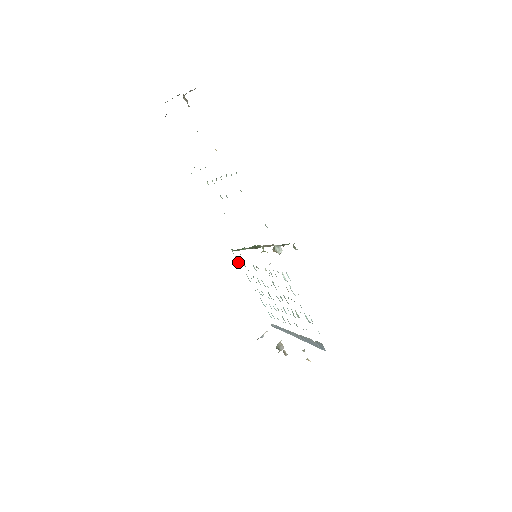
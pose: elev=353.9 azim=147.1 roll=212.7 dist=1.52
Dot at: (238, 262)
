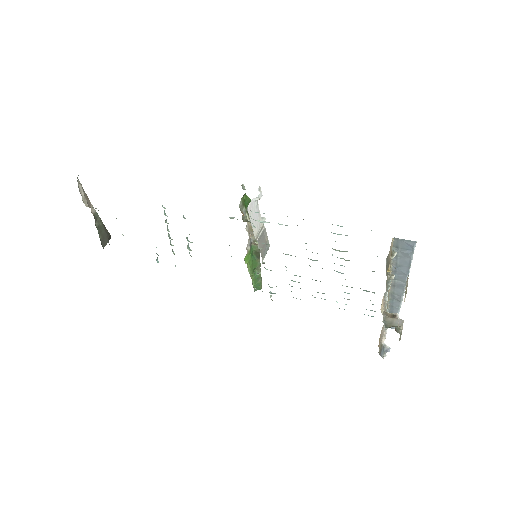
Dot at: (271, 293)
